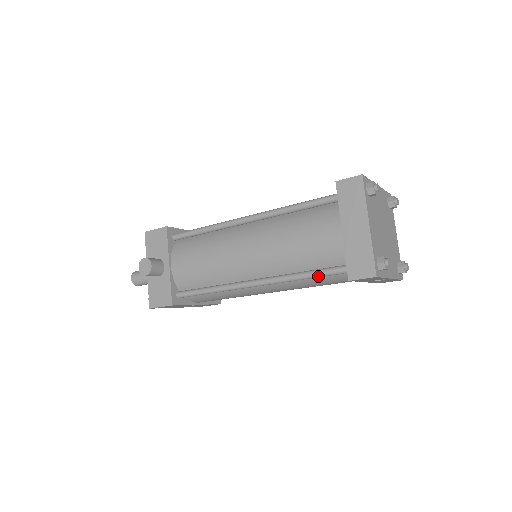
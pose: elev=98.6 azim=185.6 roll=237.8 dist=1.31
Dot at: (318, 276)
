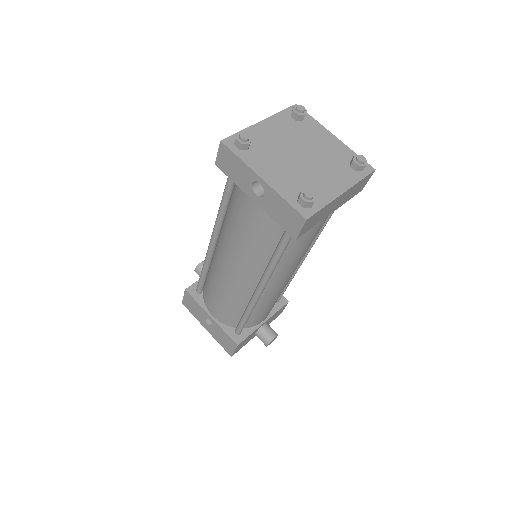
Dot at: (224, 194)
